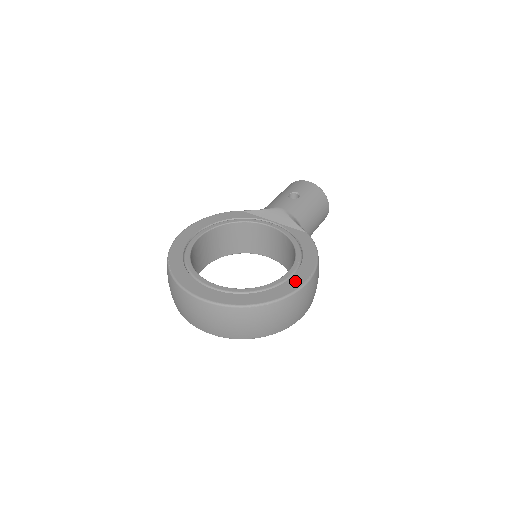
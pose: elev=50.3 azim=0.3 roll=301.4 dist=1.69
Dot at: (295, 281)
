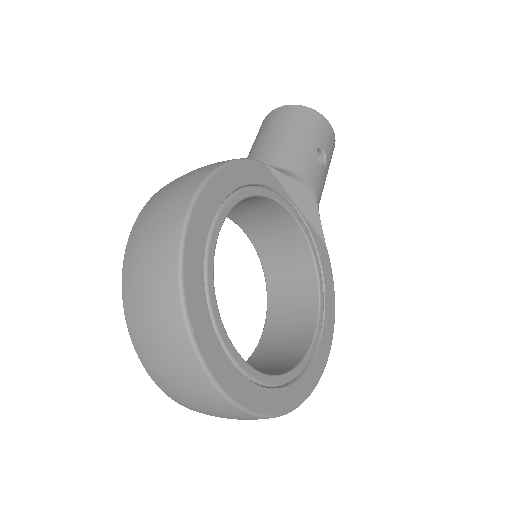
Dot at: (323, 353)
